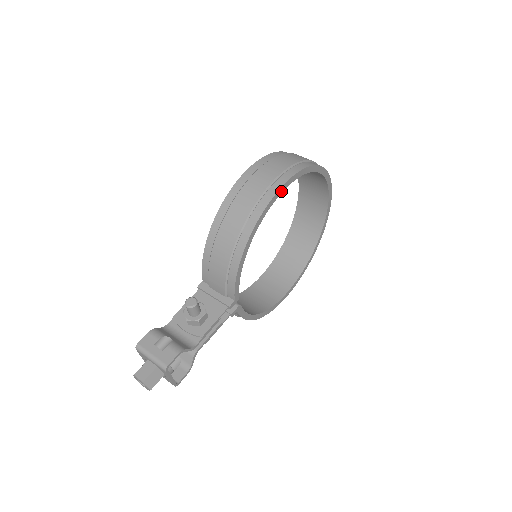
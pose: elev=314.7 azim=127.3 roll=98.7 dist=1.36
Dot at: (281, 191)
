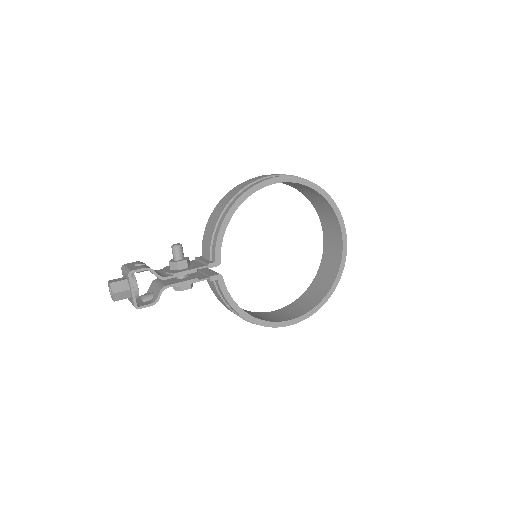
Dot at: (274, 182)
